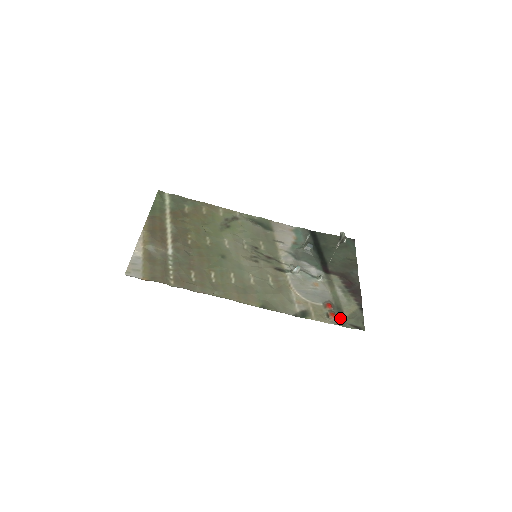
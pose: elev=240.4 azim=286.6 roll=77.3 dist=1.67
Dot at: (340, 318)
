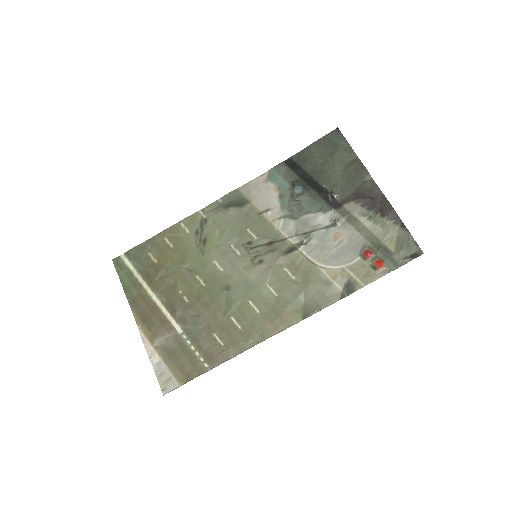
Dot at: (388, 259)
